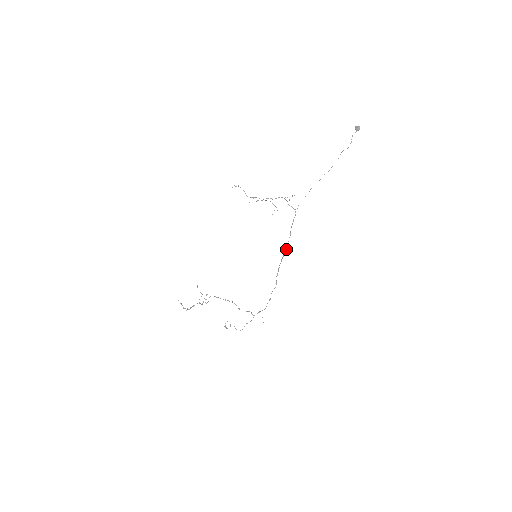
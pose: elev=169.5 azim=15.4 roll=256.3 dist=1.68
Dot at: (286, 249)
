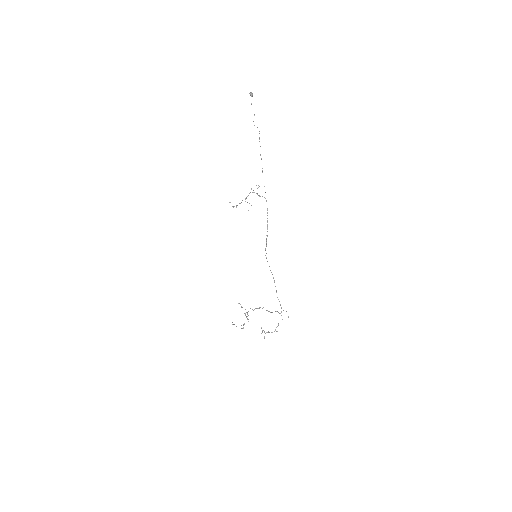
Dot at: occluded
